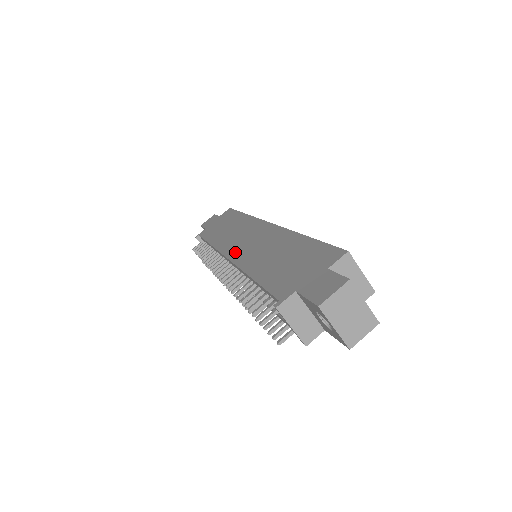
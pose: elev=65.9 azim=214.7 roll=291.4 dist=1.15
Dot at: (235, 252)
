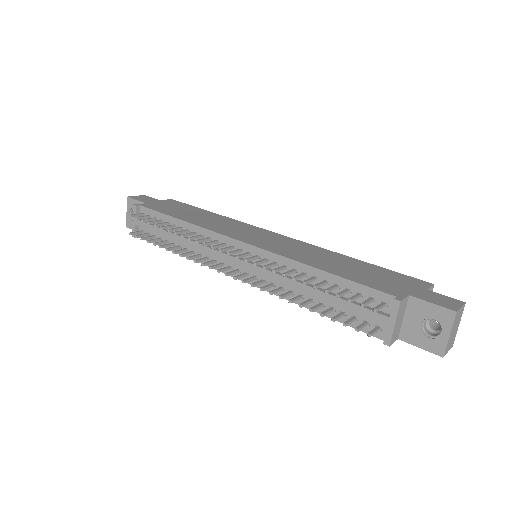
Dot at: (254, 241)
